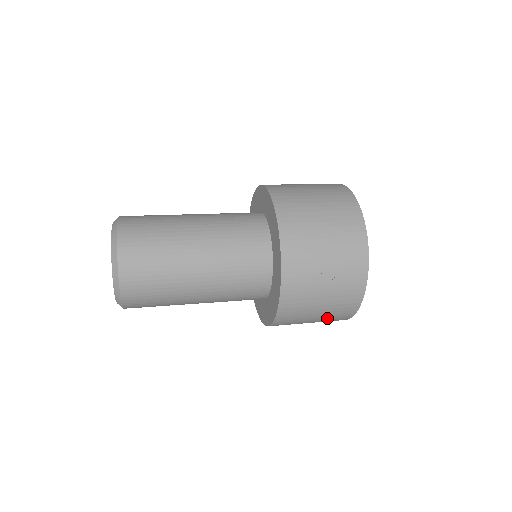
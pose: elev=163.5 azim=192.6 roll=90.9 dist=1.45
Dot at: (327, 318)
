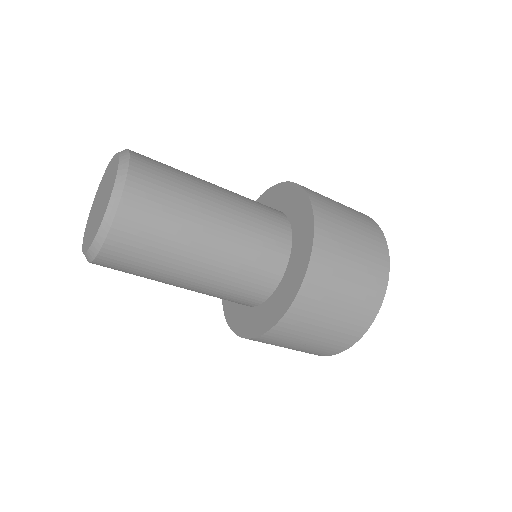
Dot at: occluded
